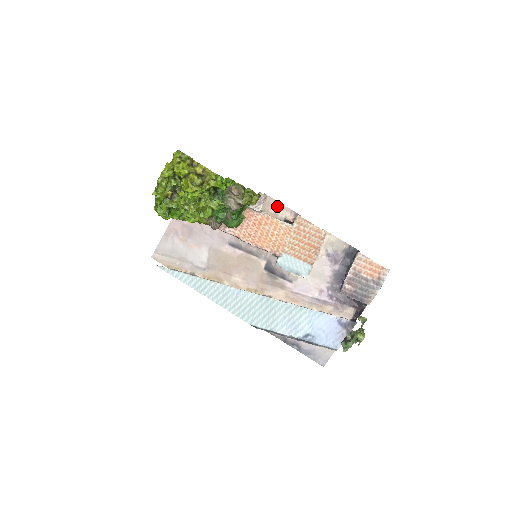
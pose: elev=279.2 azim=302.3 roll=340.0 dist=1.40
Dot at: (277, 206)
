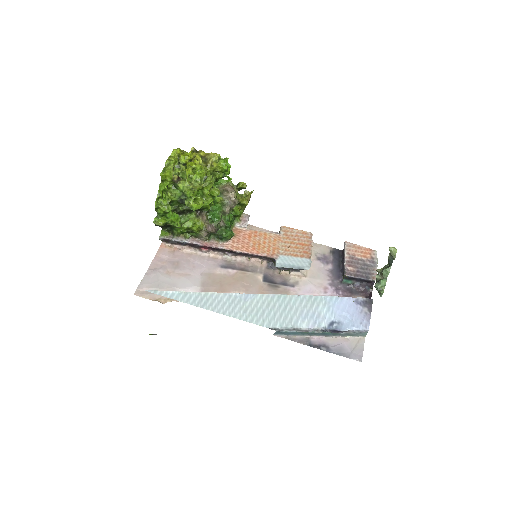
Dot at: occluded
